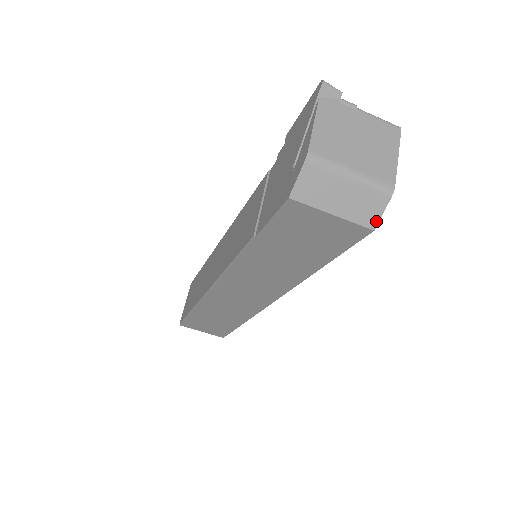
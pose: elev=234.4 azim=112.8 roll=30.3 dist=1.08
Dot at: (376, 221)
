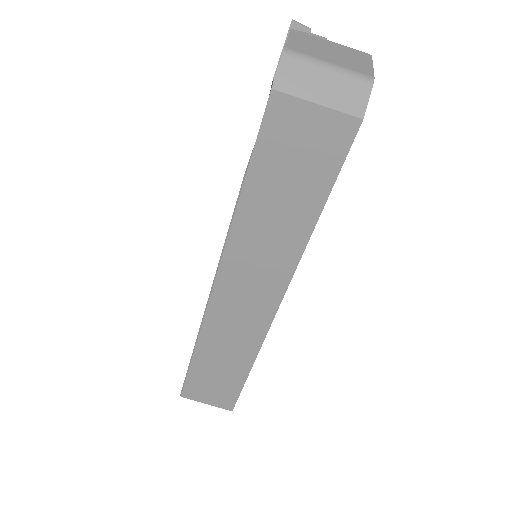
Dot at: (363, 109)
